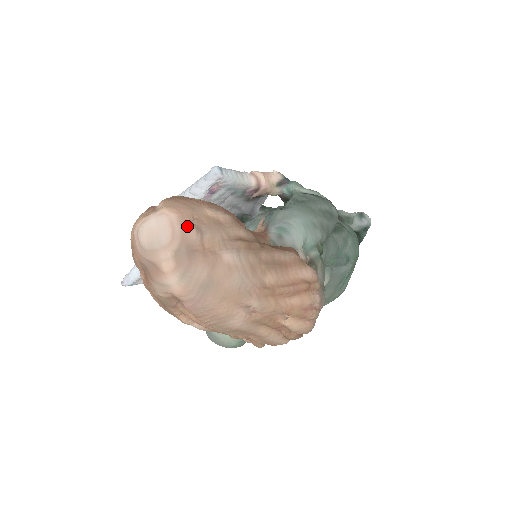
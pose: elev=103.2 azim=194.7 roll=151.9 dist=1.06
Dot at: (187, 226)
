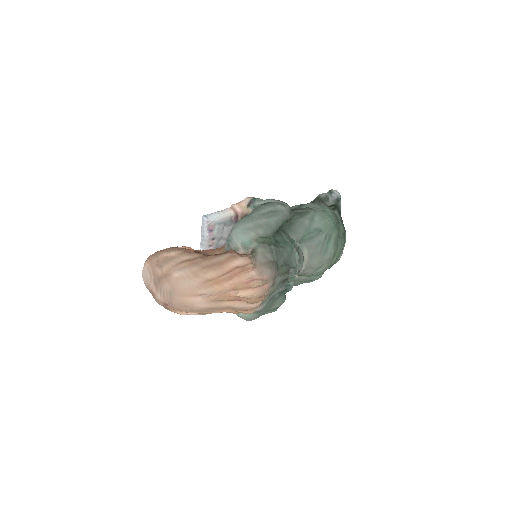
Dot at: (153, 267)
